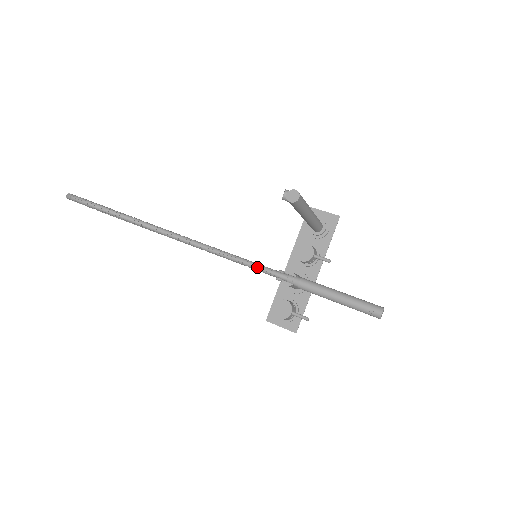
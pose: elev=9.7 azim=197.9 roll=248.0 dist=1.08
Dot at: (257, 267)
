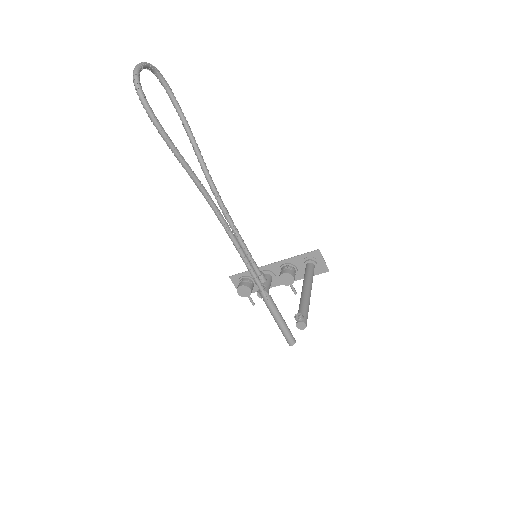
Dot at: (250, 271)
